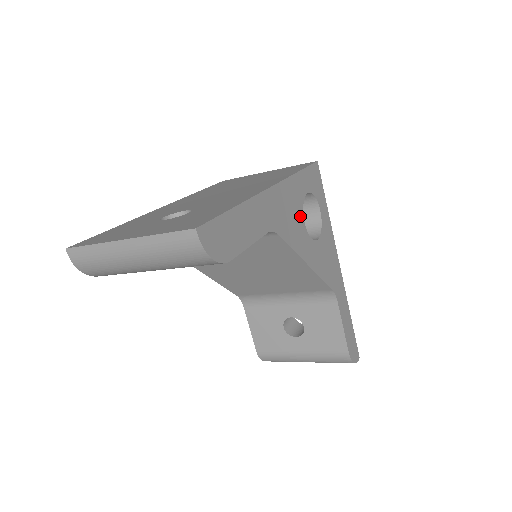
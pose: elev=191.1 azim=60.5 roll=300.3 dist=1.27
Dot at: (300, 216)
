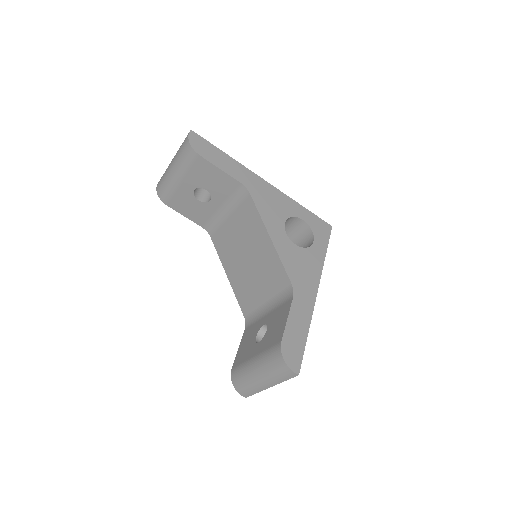
Dot at: (283, 215)
